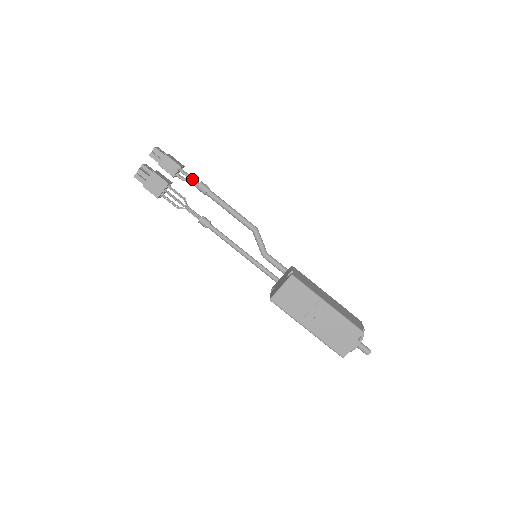
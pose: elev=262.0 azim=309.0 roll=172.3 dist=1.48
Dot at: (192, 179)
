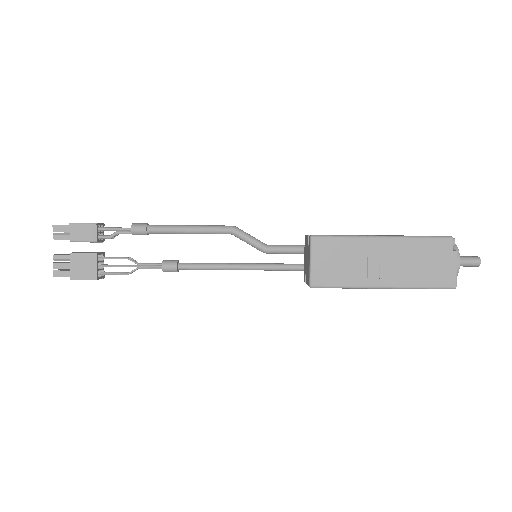
Dot at: (120, 228)
